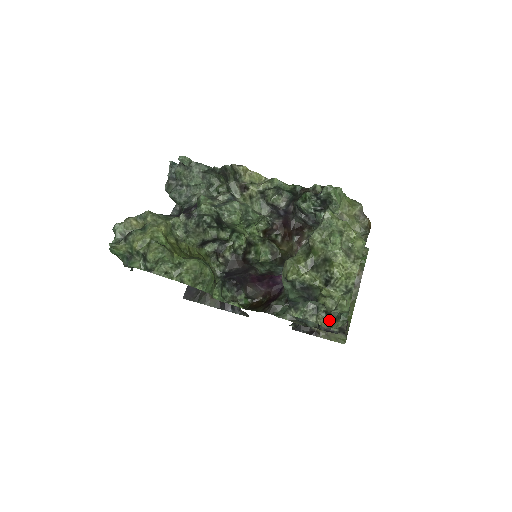
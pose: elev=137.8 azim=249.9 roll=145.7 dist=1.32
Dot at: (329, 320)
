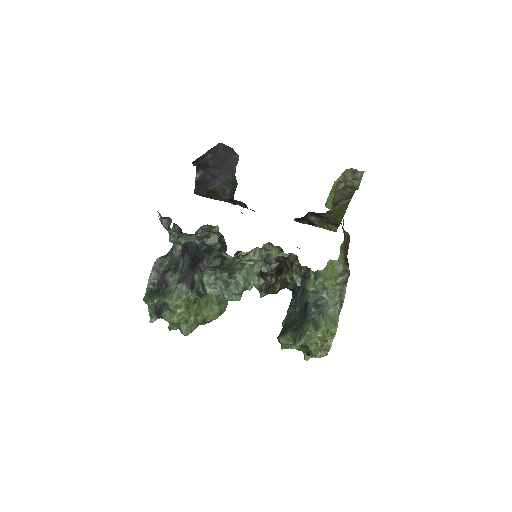
Dot at: occluded
